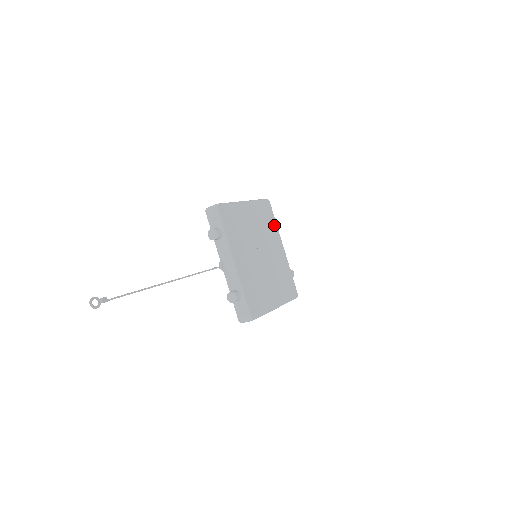
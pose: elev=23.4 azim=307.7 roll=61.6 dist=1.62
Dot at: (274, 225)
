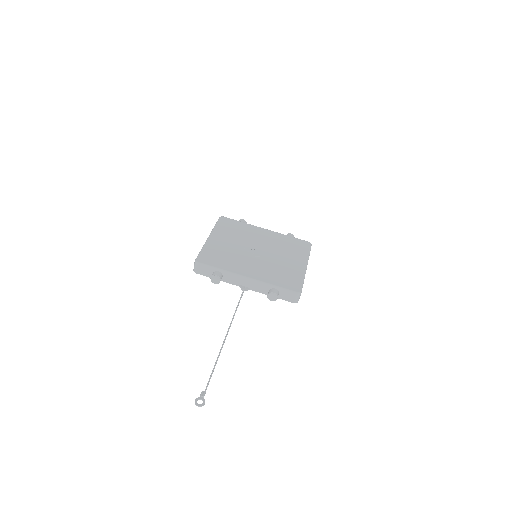
Dot at: (243, 225)
